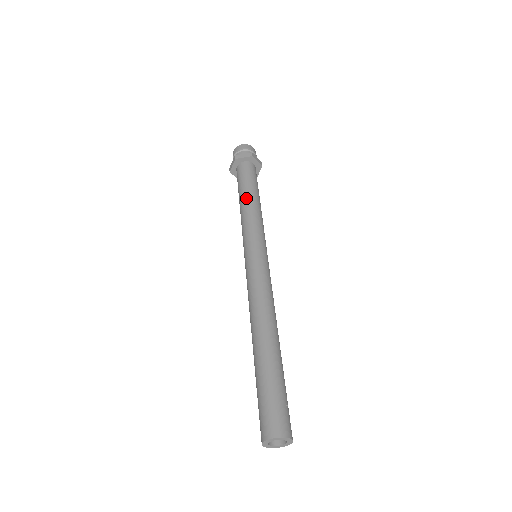
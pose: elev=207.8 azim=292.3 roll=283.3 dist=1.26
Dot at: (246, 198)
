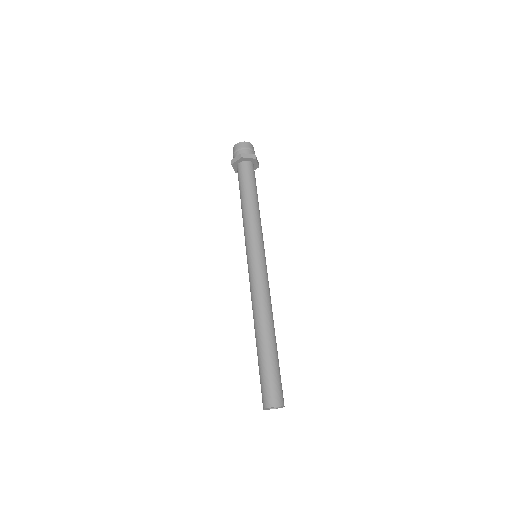
Dot at: (250, 200)
